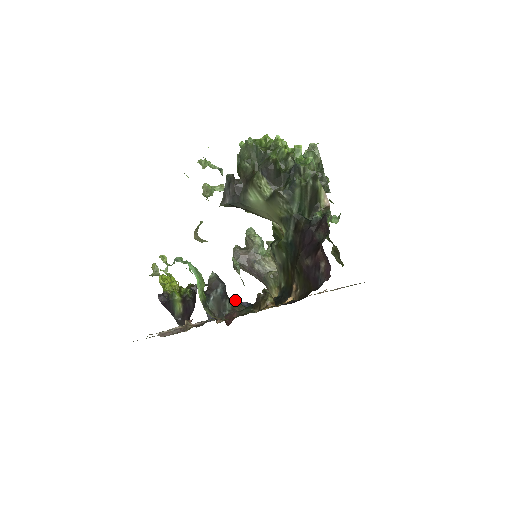
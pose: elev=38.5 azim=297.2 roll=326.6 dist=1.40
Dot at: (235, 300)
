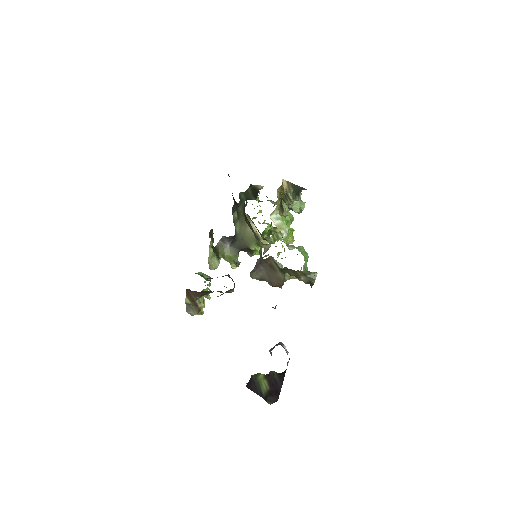
Dot at: occluded
